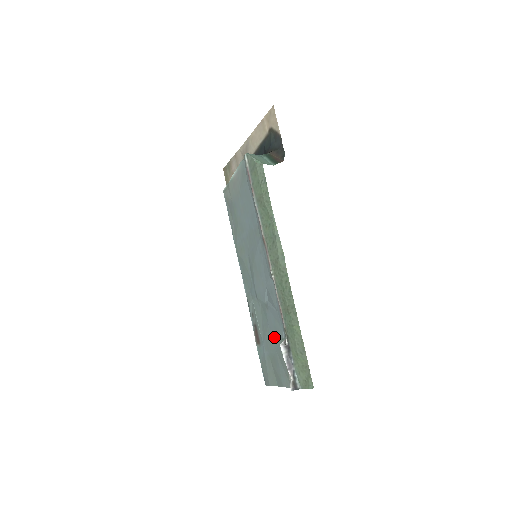
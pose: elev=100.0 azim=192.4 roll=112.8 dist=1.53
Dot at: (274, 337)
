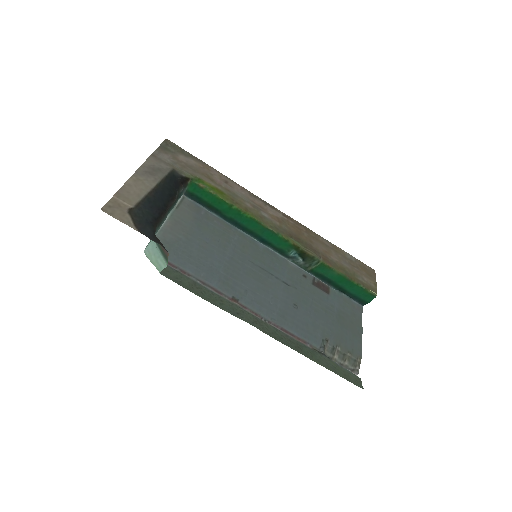
Dot at: (322, 323)
